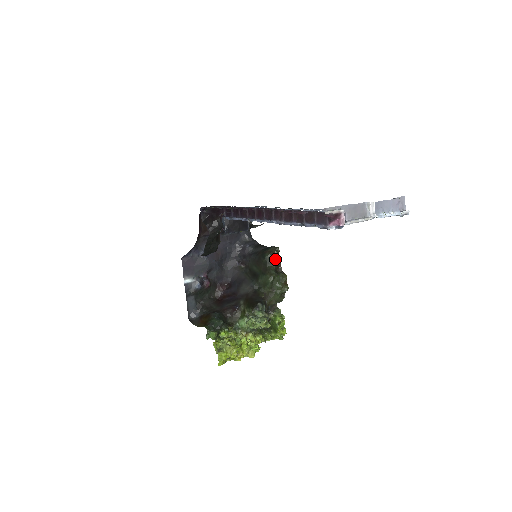
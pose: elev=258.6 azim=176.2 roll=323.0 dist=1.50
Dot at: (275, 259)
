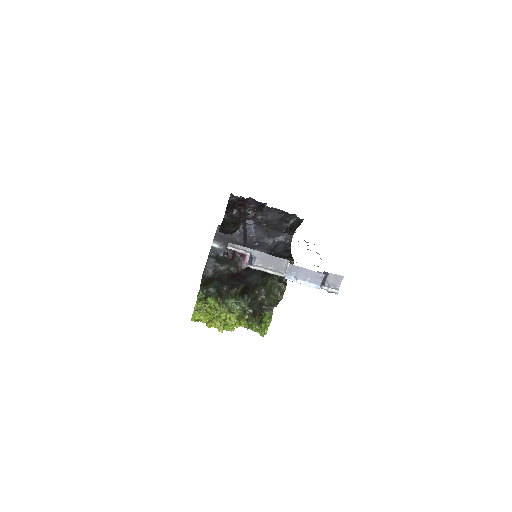
Dot at: occluded
